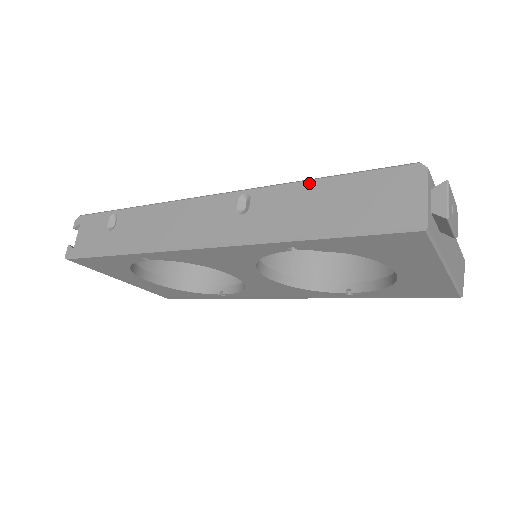
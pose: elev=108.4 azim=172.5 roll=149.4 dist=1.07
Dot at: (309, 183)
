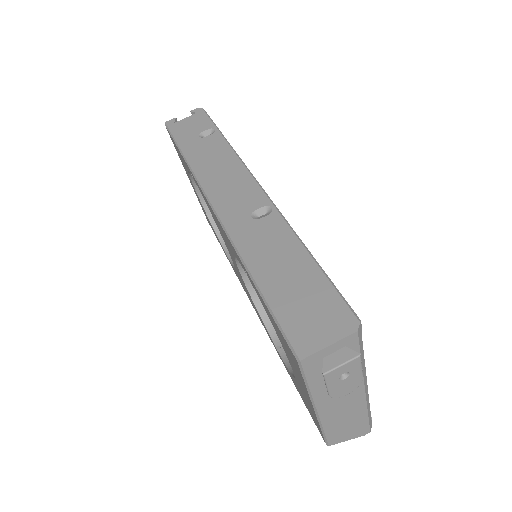
Dot at: (302, 248)
